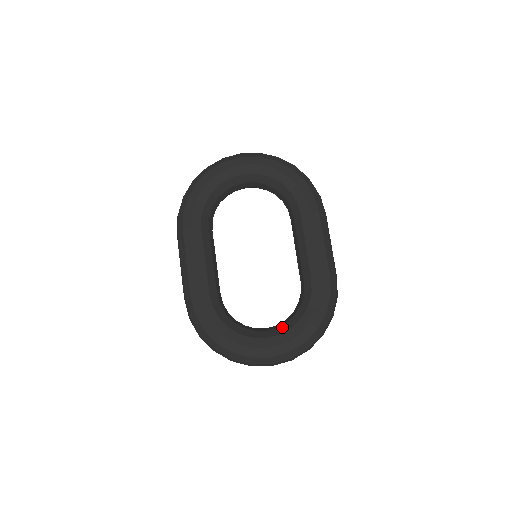
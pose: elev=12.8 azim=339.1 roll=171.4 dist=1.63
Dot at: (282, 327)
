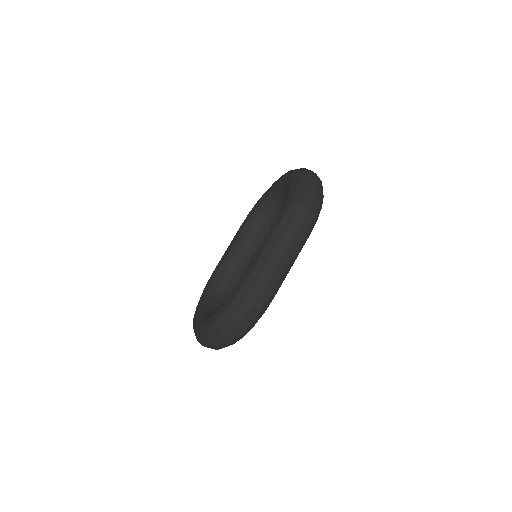
Dot at: occluded
